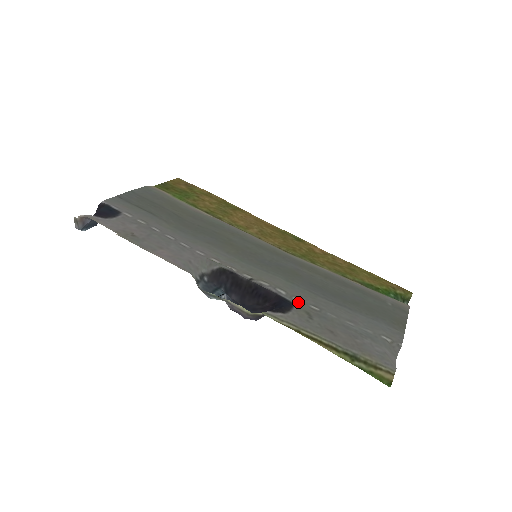
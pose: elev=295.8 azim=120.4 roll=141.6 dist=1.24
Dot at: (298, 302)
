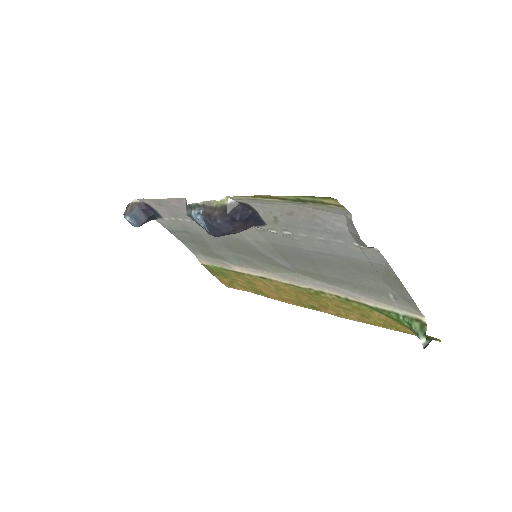
Dot at: (272, 229)
